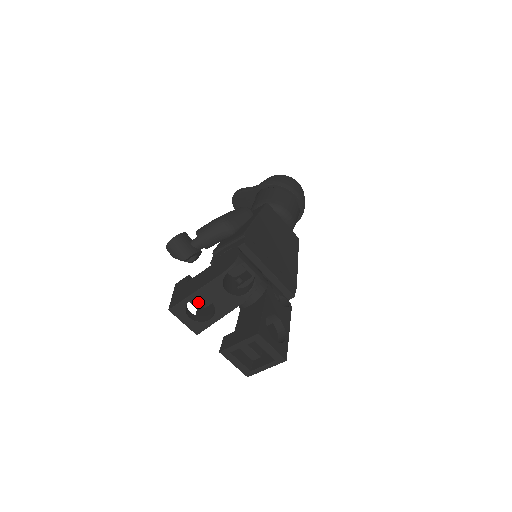
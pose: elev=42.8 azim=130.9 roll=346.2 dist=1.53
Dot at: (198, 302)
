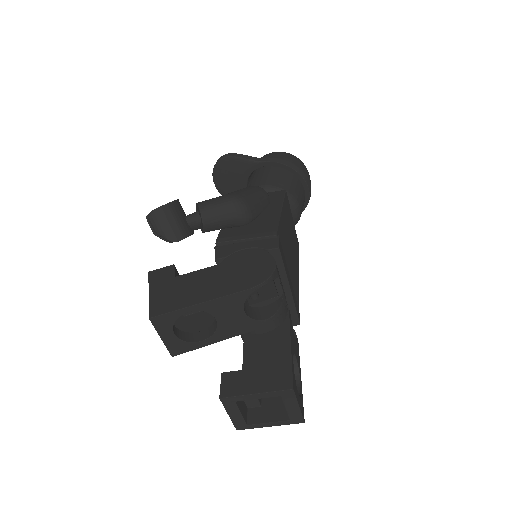
Dot at: occluded
